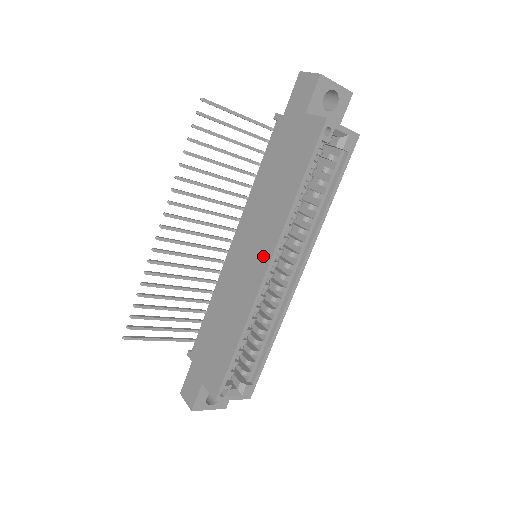
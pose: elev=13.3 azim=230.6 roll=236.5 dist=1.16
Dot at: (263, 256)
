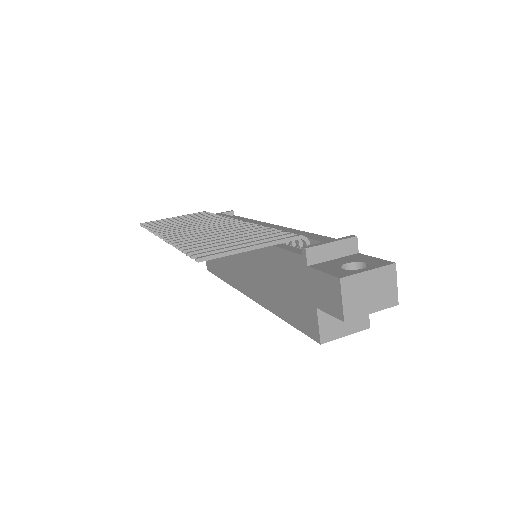
Dot at: (250, 288)
